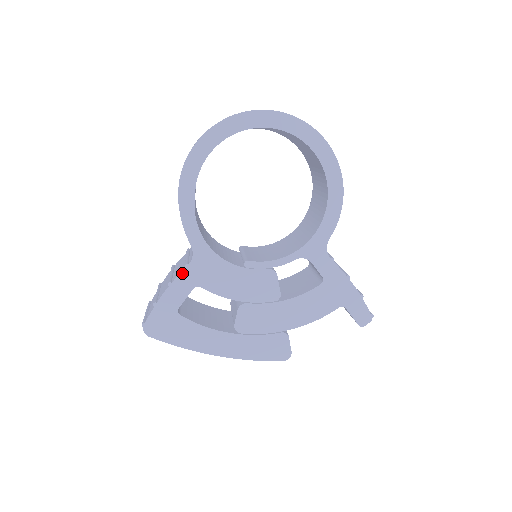
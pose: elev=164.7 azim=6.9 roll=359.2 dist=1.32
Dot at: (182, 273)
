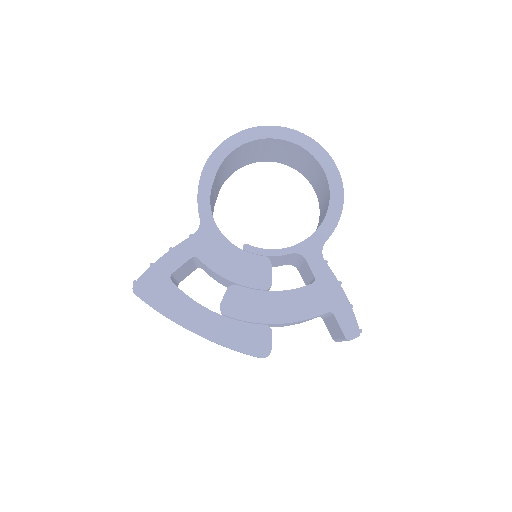
Dot at: (185, 241)
